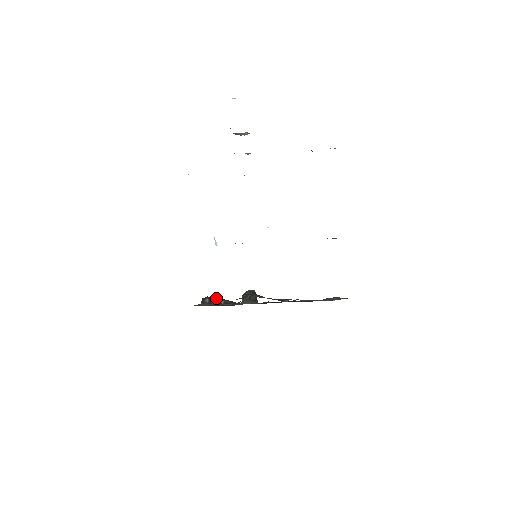
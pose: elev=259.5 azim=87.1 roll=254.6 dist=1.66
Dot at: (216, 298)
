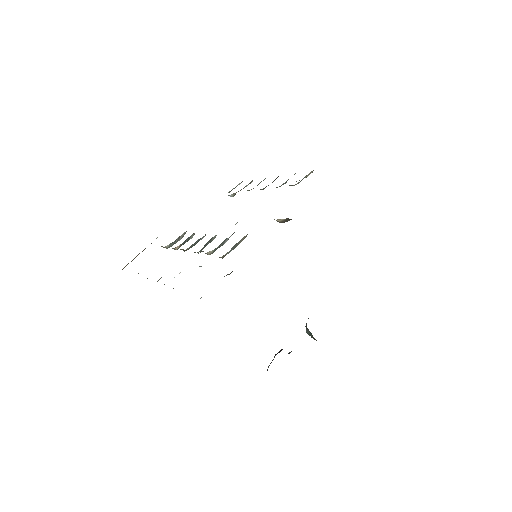
Dot at: occluded
